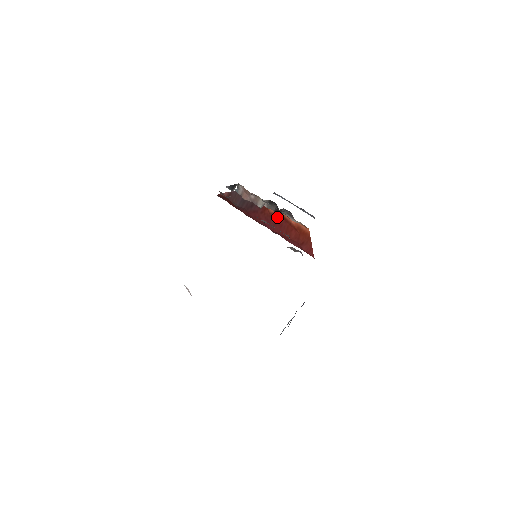
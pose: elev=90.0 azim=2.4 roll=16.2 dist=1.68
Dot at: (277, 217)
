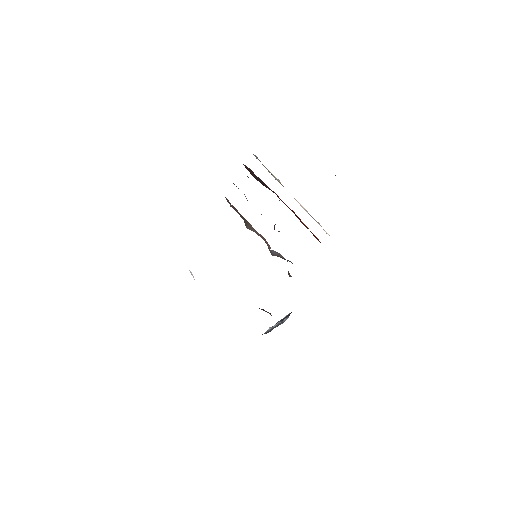
Dot at: occluded
